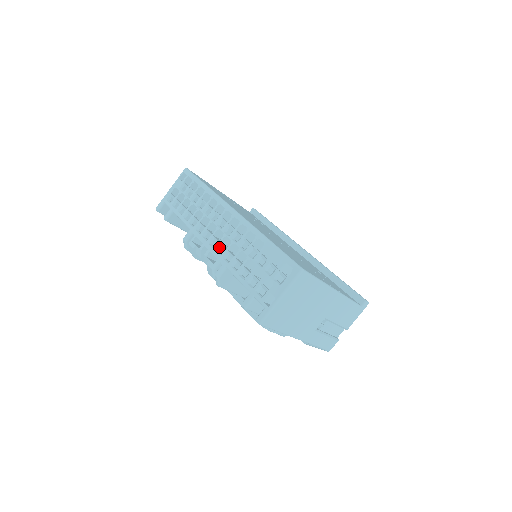
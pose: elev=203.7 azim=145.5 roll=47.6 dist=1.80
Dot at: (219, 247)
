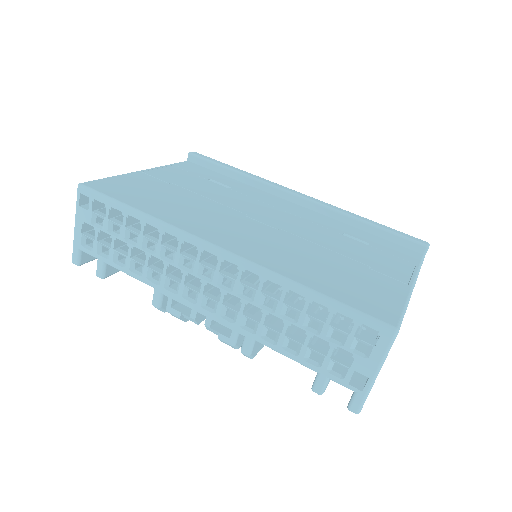
Dot at: (223, 310)
